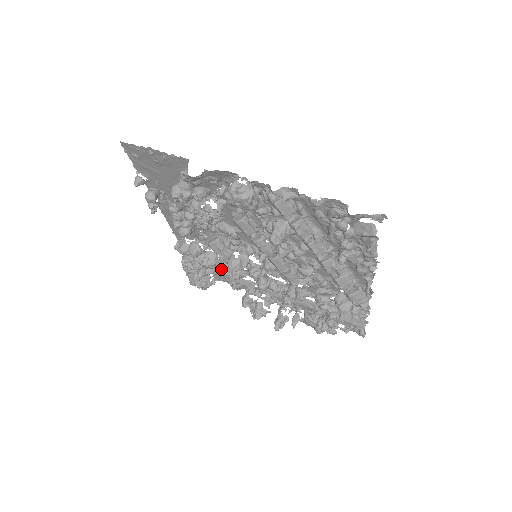
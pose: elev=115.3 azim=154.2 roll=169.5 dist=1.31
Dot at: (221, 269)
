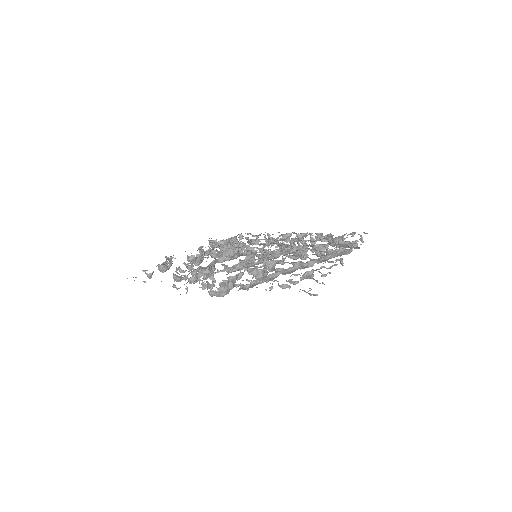
Dot at: occluded
